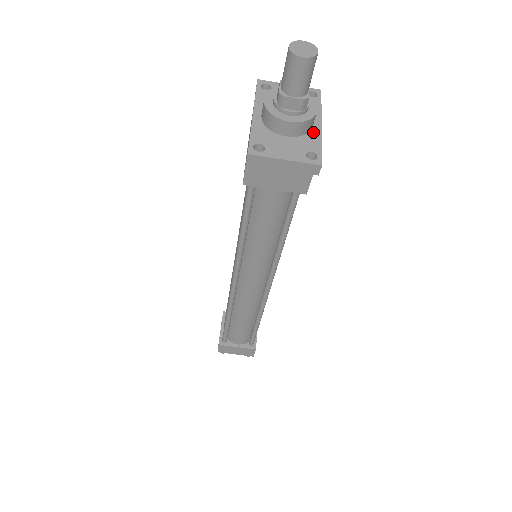
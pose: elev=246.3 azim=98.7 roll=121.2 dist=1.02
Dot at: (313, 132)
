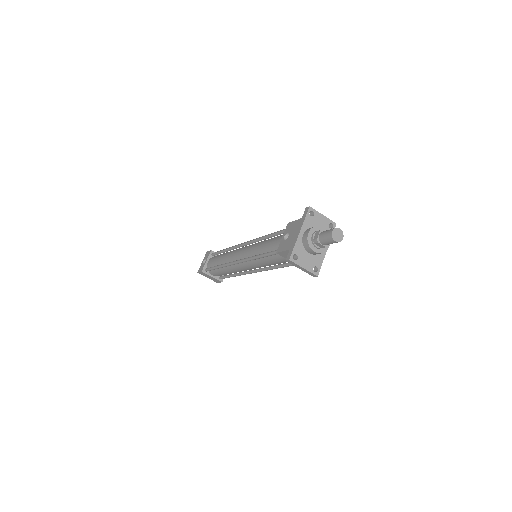
Dot at: (322, 254)
